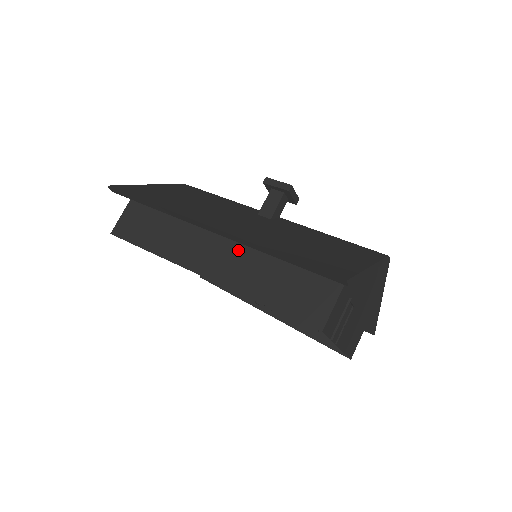
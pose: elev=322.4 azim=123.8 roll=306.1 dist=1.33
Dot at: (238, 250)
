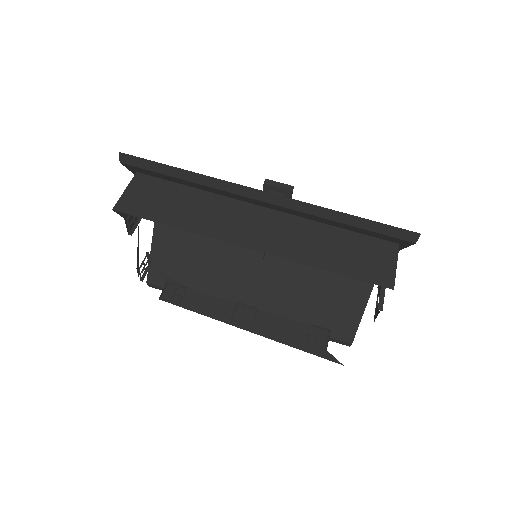
Dot at: (283, 224)
